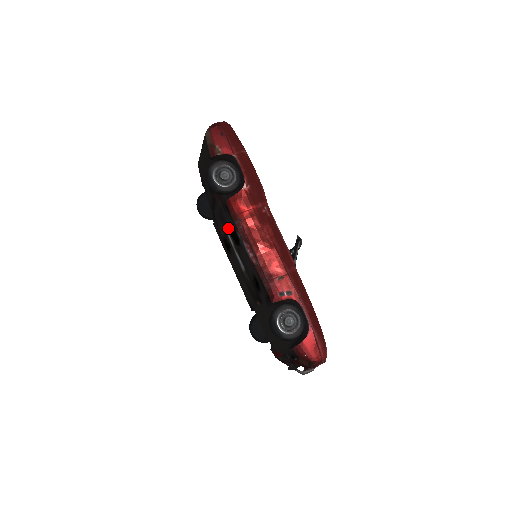
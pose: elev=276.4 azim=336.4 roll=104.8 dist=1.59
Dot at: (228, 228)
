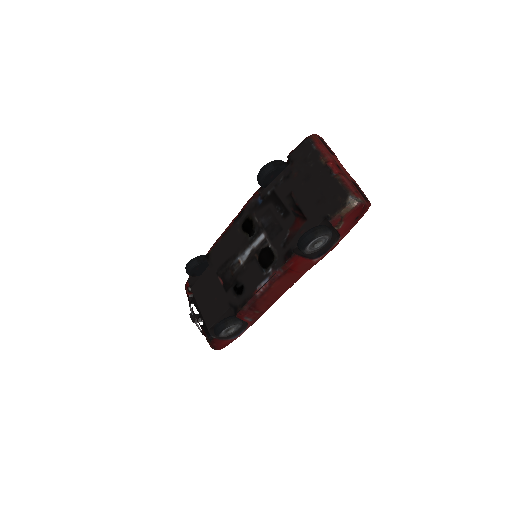
Dot at: (268, 243)
